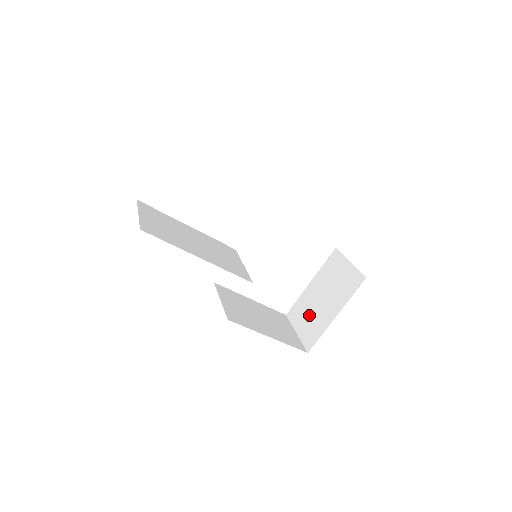
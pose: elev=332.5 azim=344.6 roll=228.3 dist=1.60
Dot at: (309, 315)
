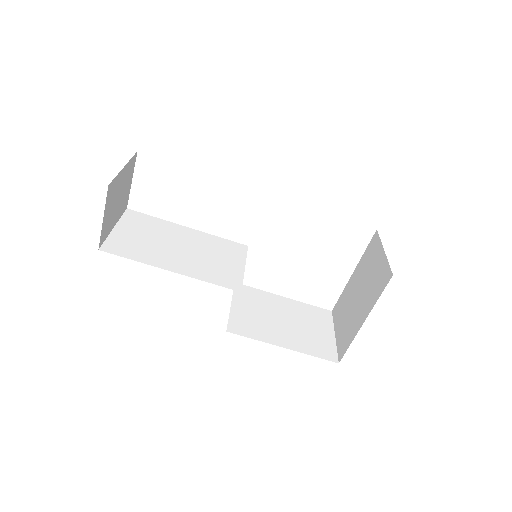
Dot at: (346, 315)
